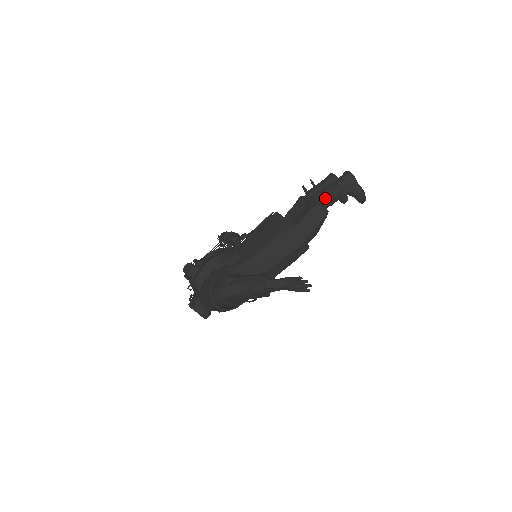
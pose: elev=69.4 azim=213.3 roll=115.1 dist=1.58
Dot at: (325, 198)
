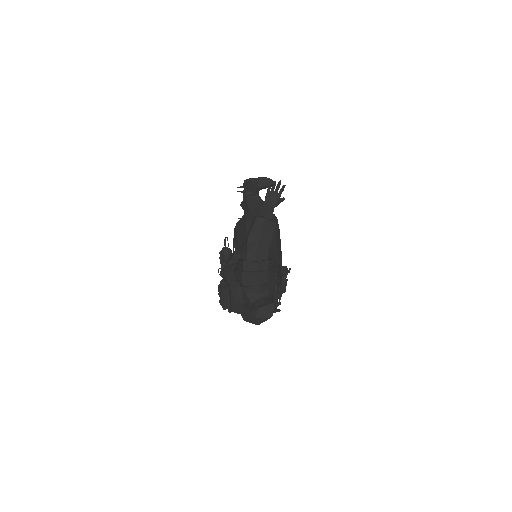
Dot at: occluded
